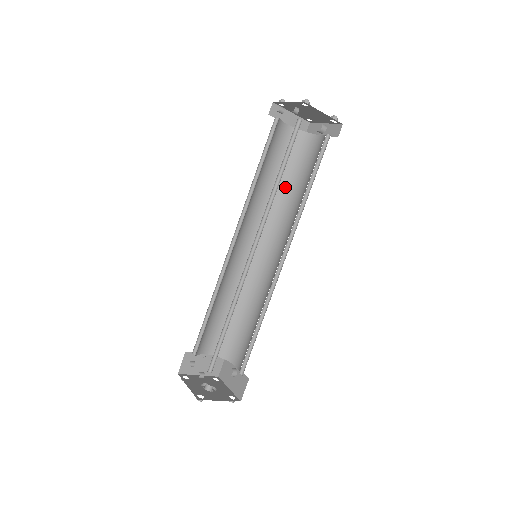
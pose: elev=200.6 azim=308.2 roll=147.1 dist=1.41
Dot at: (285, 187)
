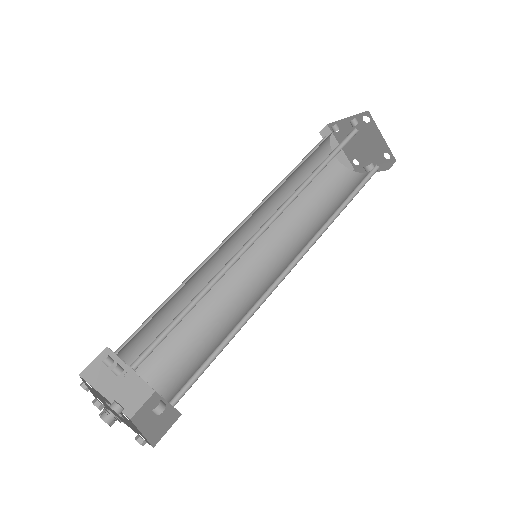
Dot at: (311, 211)
